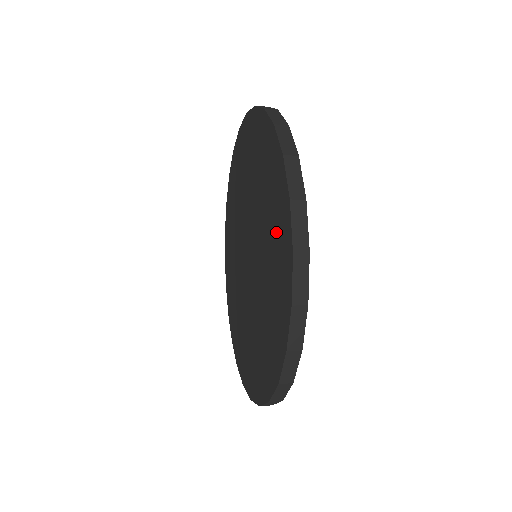
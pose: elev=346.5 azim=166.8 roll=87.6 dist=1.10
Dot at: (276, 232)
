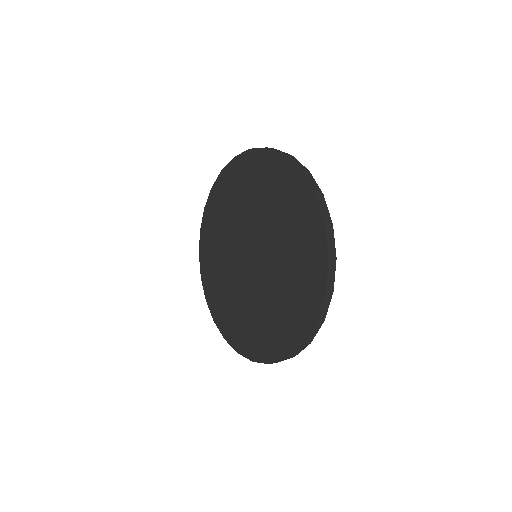
Dot at: (279, 188)
